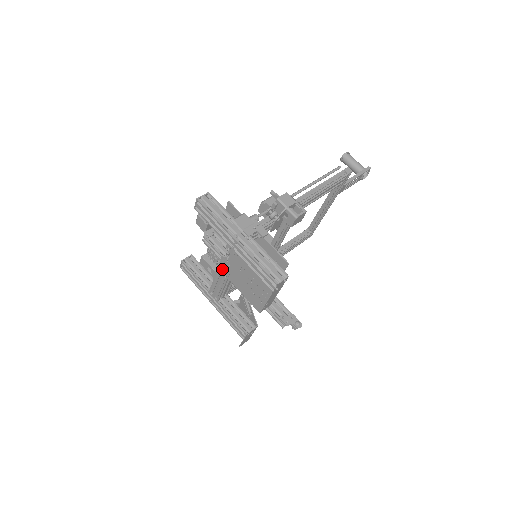
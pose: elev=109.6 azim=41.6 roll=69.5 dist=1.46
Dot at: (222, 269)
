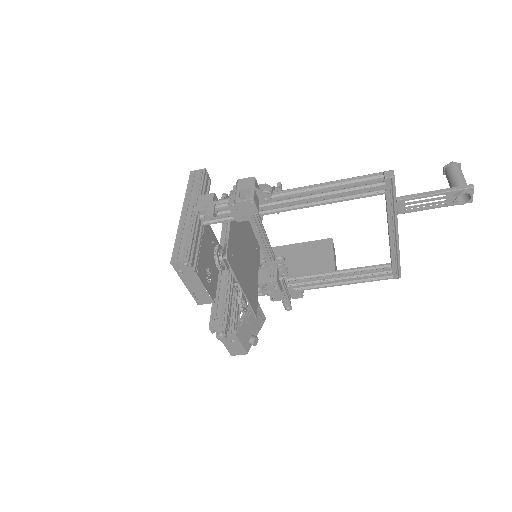
Dot at: occluded
